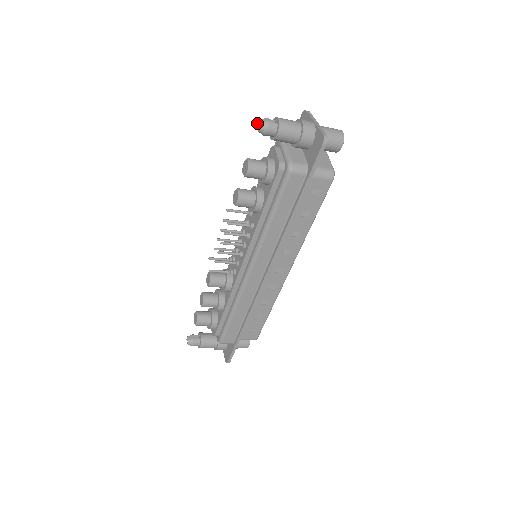
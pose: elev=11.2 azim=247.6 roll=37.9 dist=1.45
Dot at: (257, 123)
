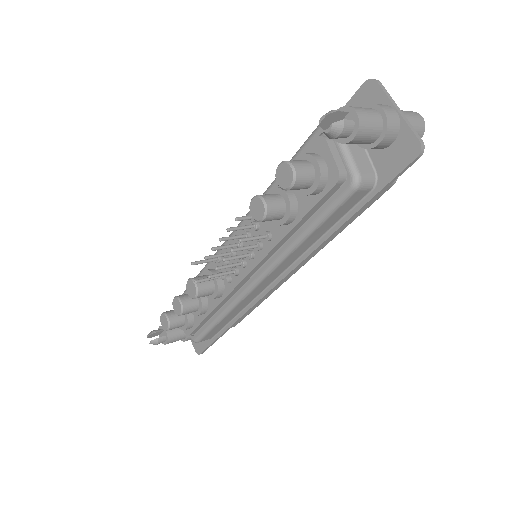
Dot at: (323, 118)
